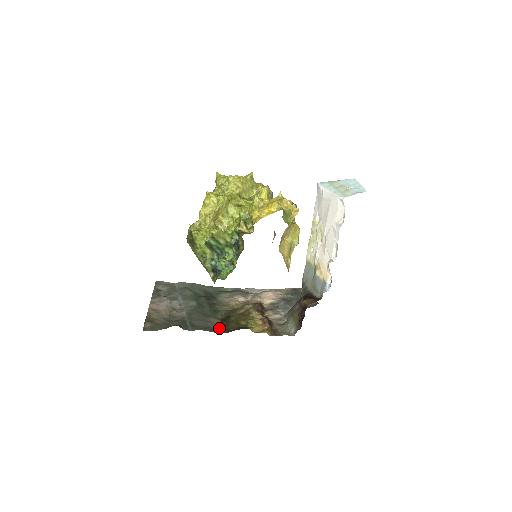
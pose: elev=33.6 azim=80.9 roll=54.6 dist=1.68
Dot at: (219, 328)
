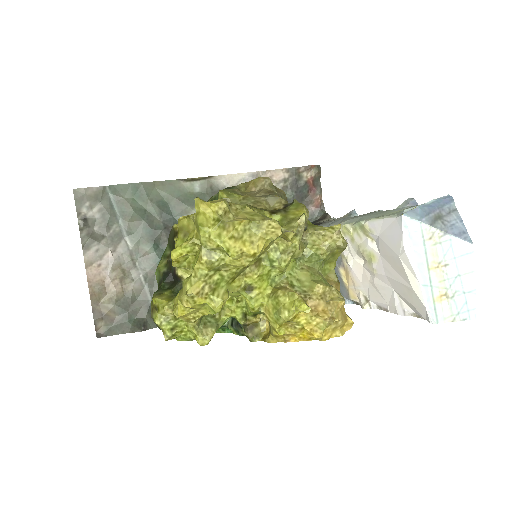
Dot at: occluded
